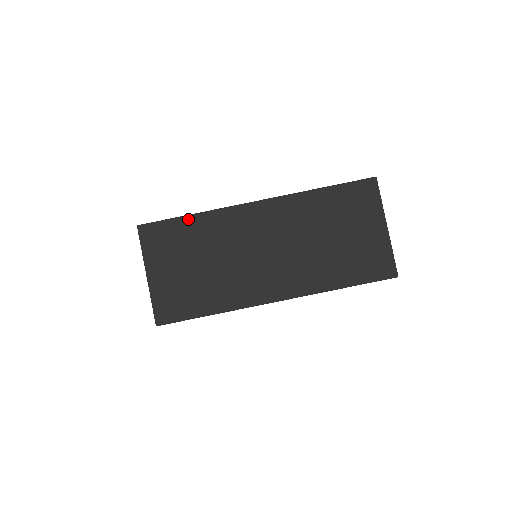
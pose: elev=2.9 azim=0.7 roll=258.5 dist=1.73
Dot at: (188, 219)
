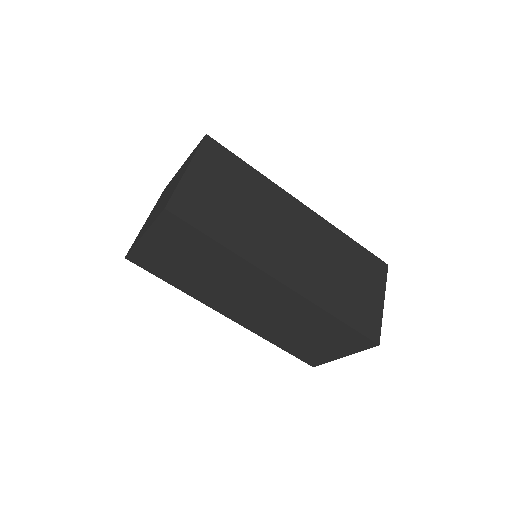
Dot at: (215, 244)
